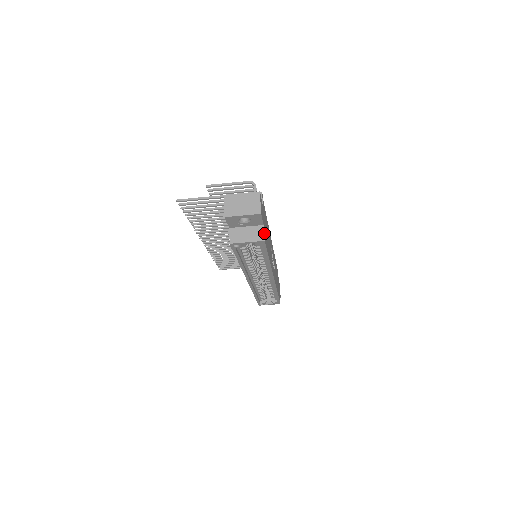
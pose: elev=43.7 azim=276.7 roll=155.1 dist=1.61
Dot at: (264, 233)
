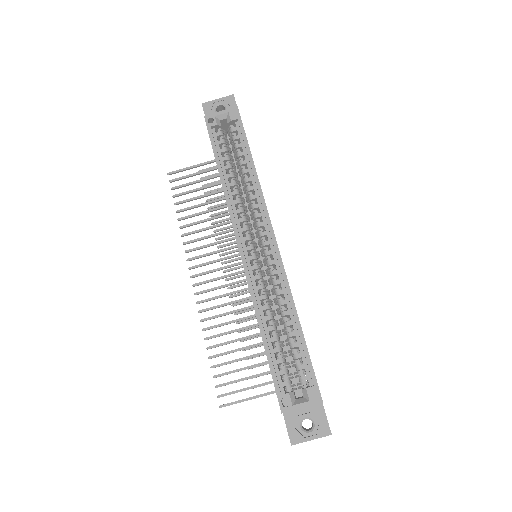
Dot at: occluded
